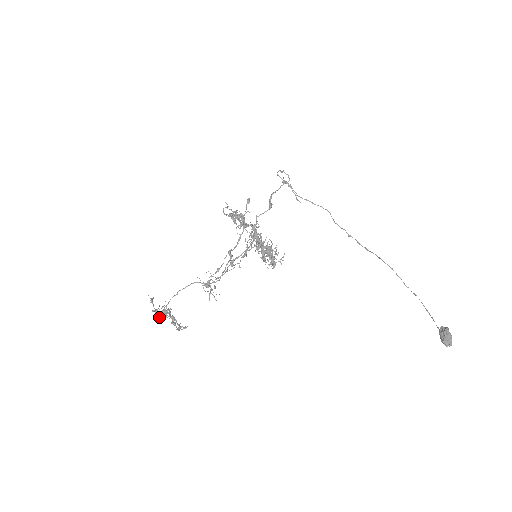
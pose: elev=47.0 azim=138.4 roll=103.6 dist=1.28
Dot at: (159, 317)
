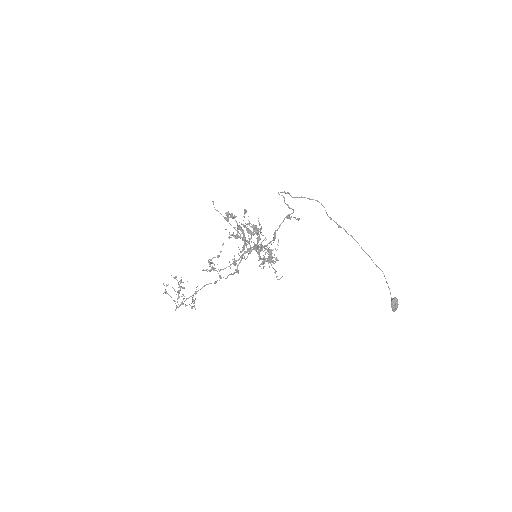
Dot at: occluded
